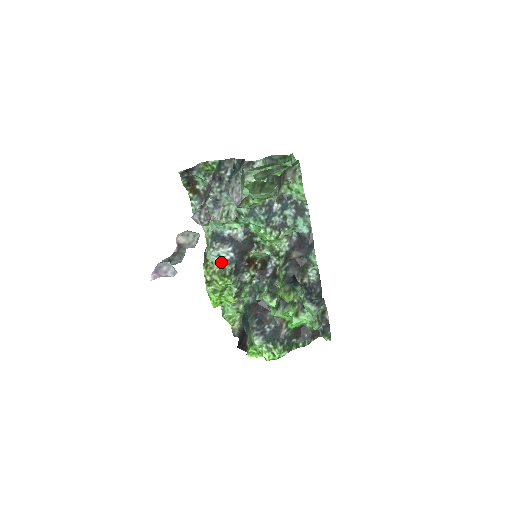
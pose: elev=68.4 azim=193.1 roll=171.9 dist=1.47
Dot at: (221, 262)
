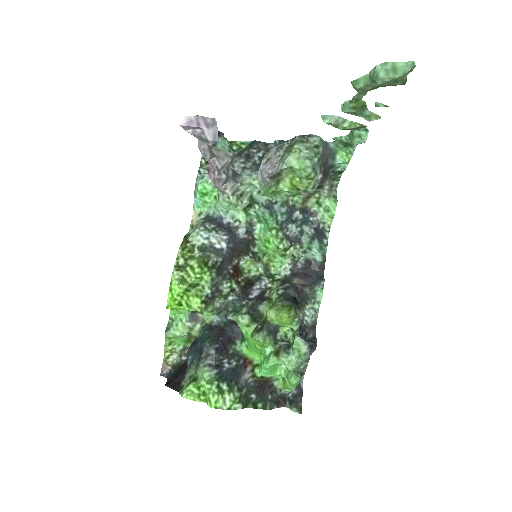
Dot at: (207, 248)
